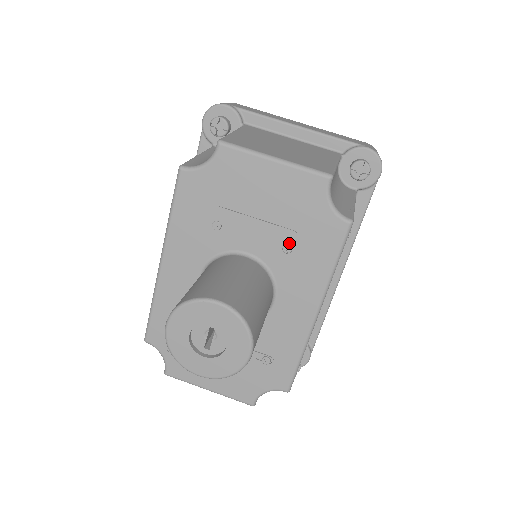
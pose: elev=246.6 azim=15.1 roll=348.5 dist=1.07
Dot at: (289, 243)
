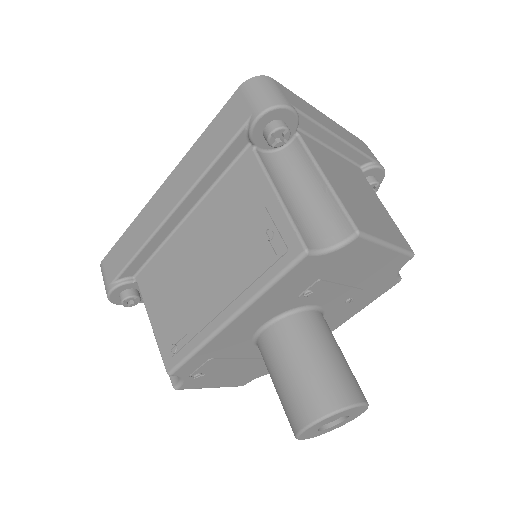
Dot at: (353, 297)
